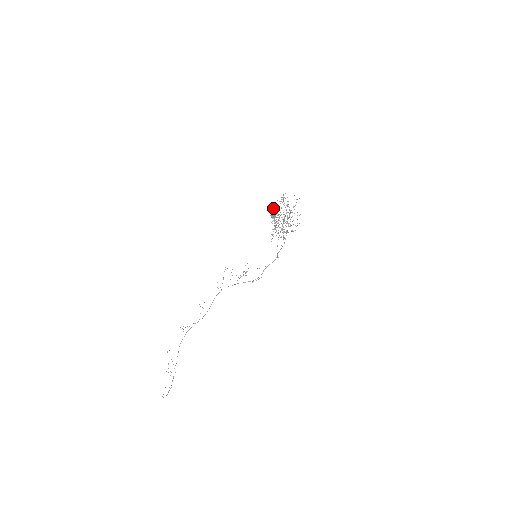
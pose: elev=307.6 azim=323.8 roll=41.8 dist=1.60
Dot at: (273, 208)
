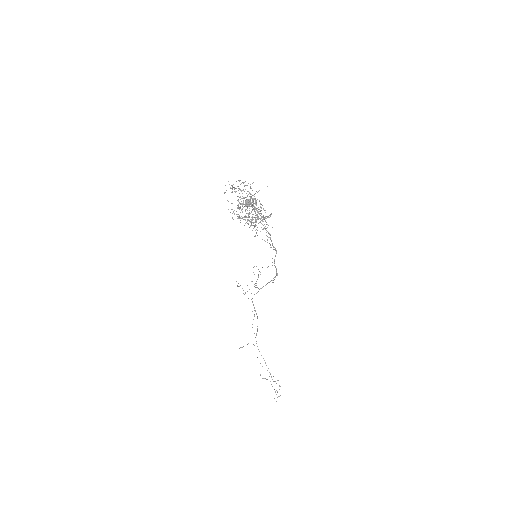
Dot at: (231, 203)
